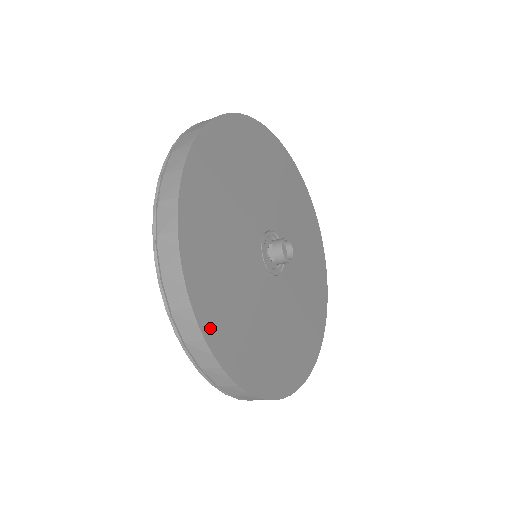
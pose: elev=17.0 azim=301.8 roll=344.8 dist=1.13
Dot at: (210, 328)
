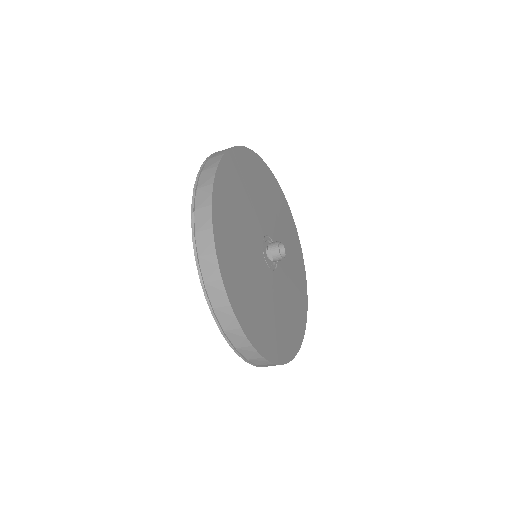
Dot at: (253, 335)
